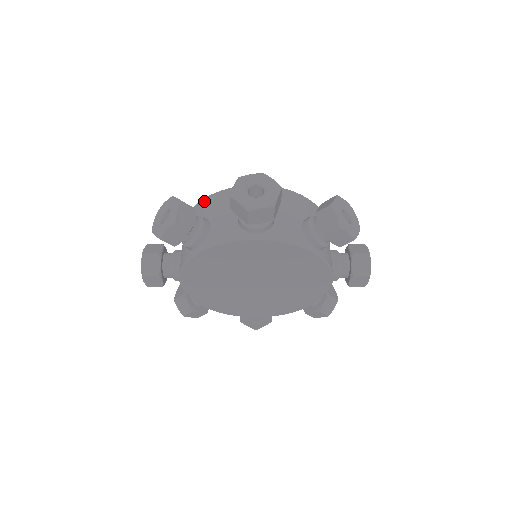
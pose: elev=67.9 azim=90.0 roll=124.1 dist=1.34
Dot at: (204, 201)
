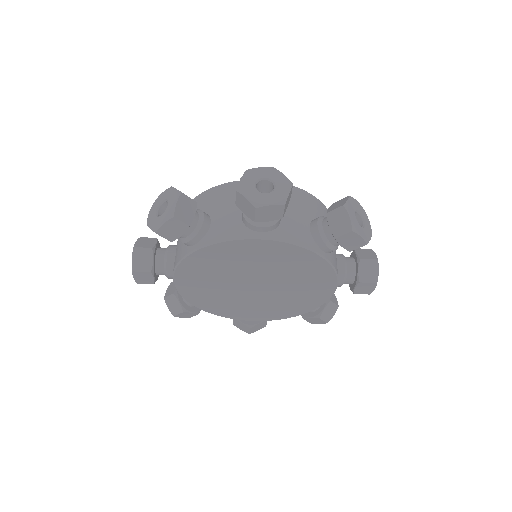
Dot at: (204, 194)
